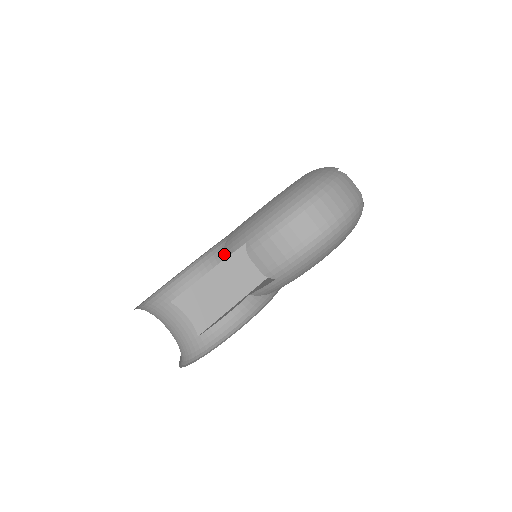
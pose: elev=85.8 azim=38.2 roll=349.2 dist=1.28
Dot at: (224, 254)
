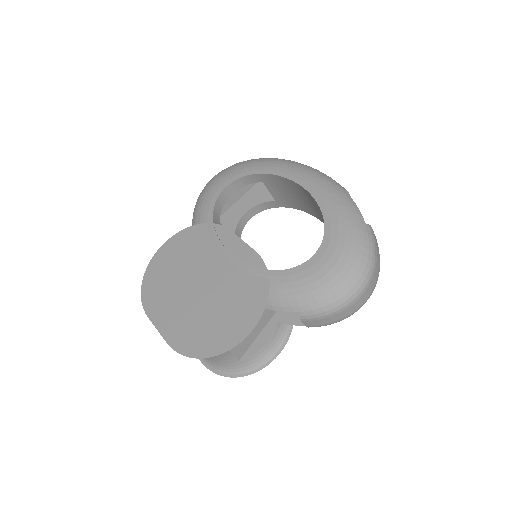
Dot at: (267, 305)
